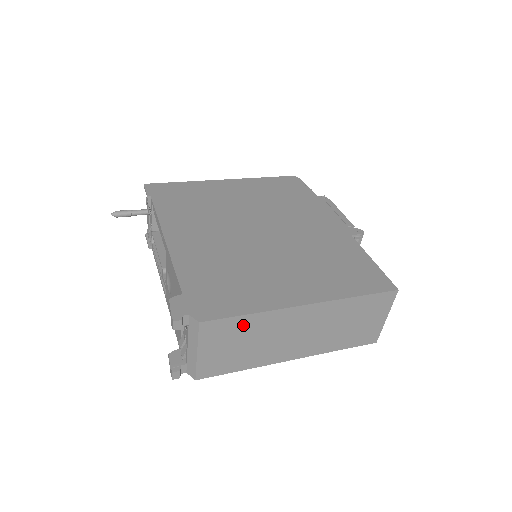
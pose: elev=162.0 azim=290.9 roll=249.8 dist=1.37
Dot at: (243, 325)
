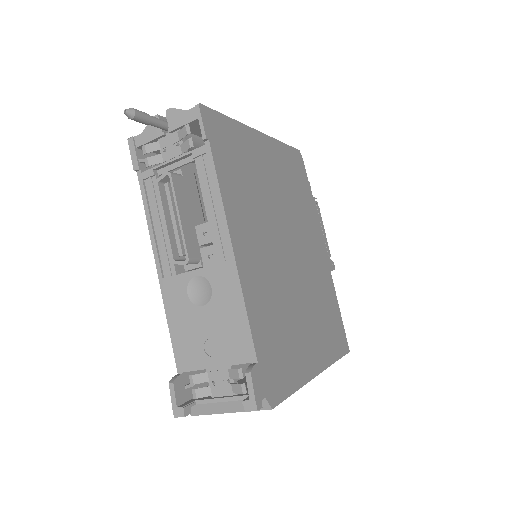
Dot at: occluded
